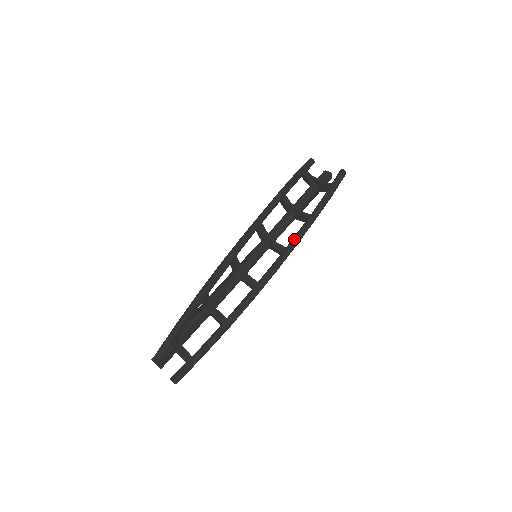
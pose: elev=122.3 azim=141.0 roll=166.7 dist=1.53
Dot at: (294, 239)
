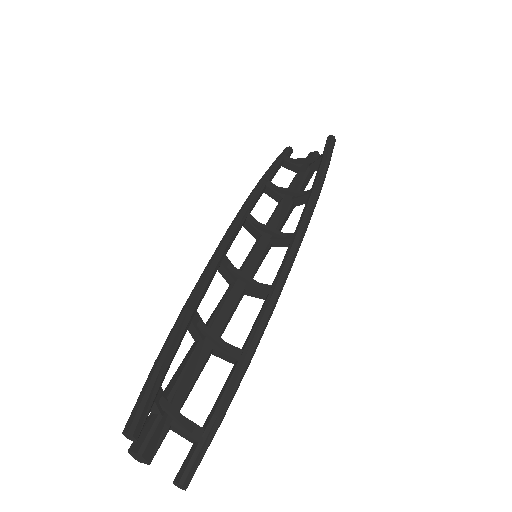
Dot at: (301, 219)
